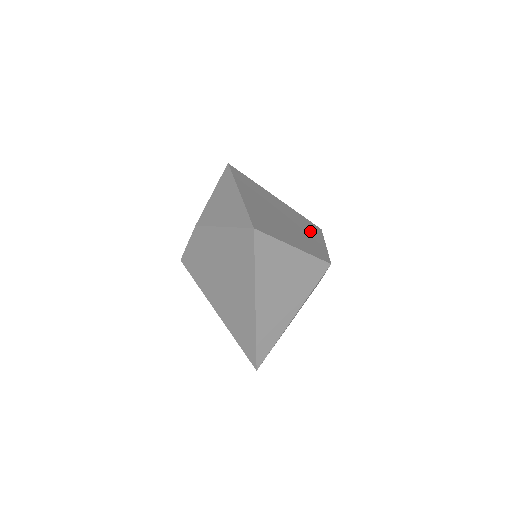
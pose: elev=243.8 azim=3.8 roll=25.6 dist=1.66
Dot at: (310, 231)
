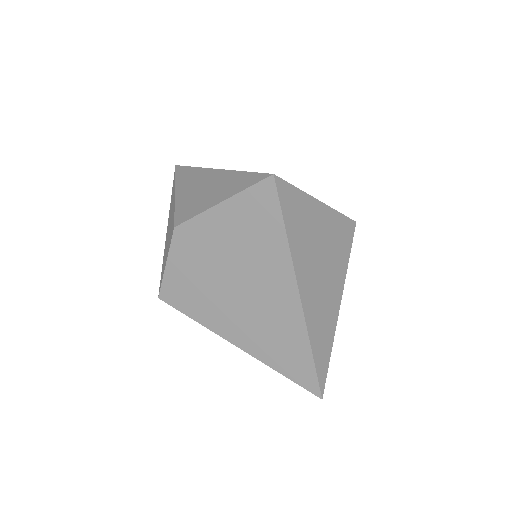
Dot at: occluded
